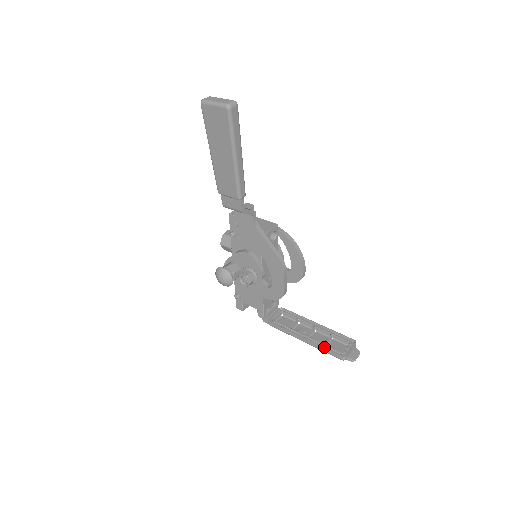
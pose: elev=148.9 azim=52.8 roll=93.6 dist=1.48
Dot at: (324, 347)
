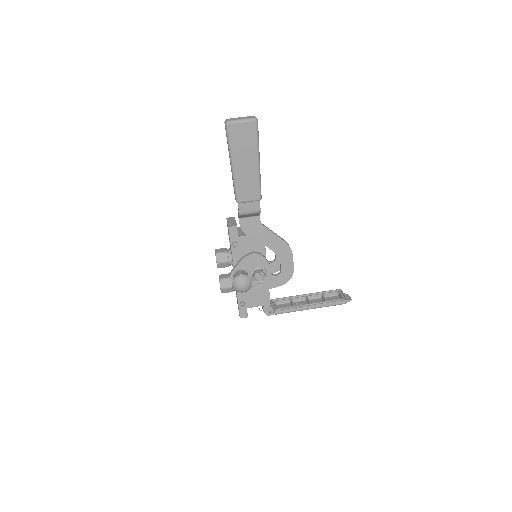
Dot at: (329, 302)
